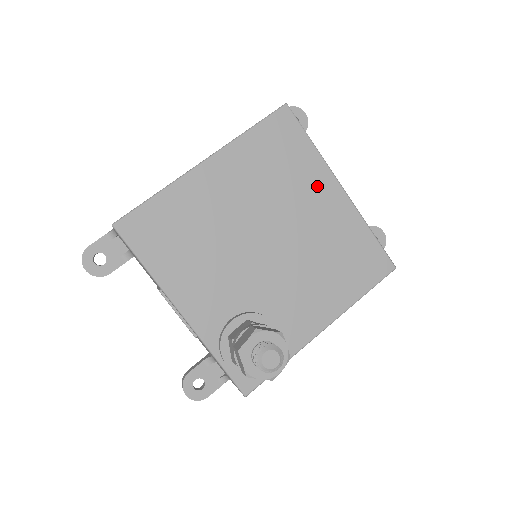
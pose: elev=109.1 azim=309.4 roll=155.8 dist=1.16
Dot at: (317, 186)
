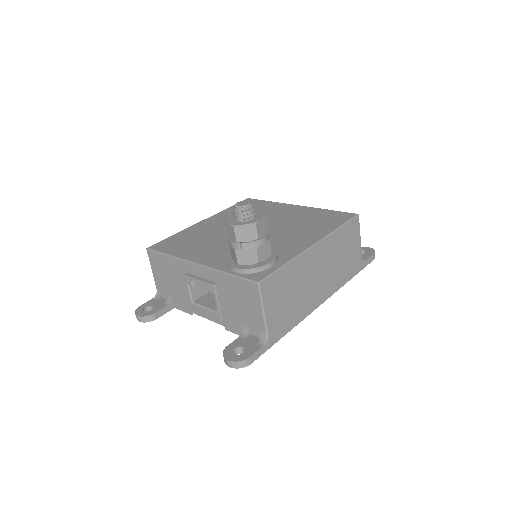
Dot at: (279, 209)
